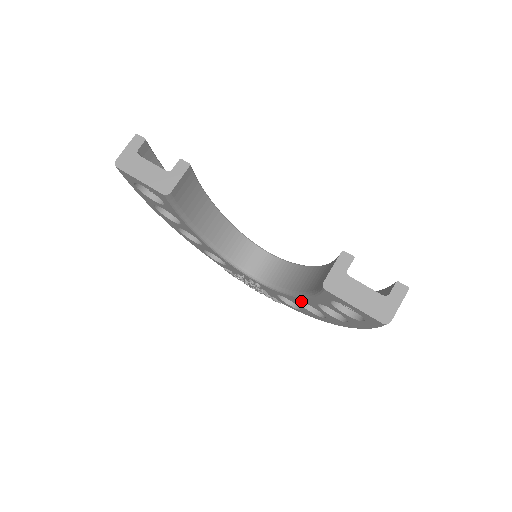
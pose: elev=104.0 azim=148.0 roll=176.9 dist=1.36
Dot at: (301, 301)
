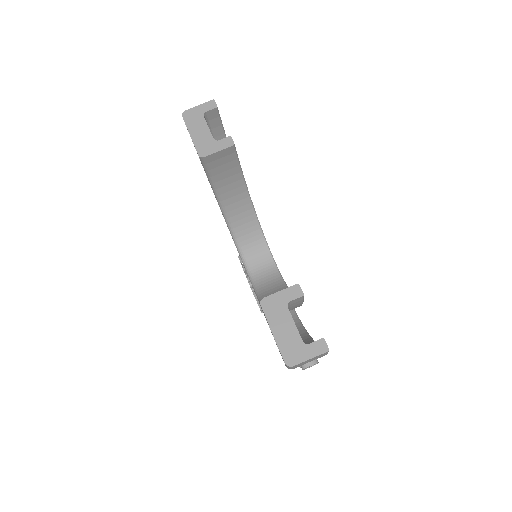
Dot at: occluded
